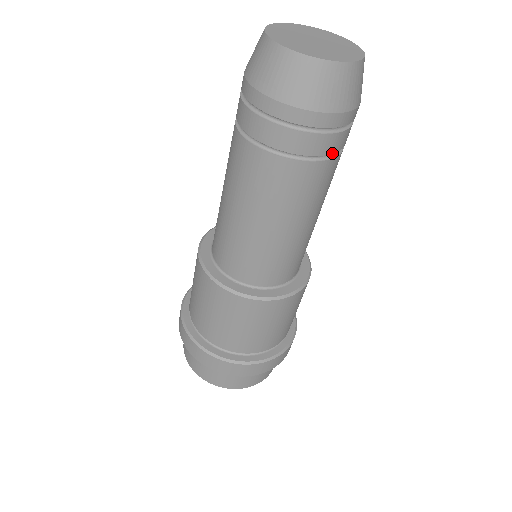
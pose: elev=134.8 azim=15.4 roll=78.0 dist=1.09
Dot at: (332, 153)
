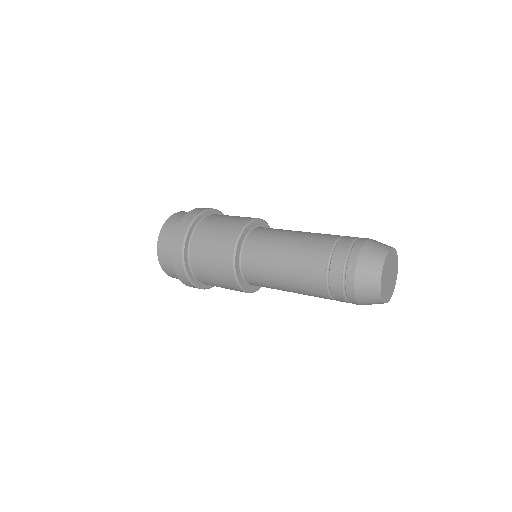
Dot at: occluded
